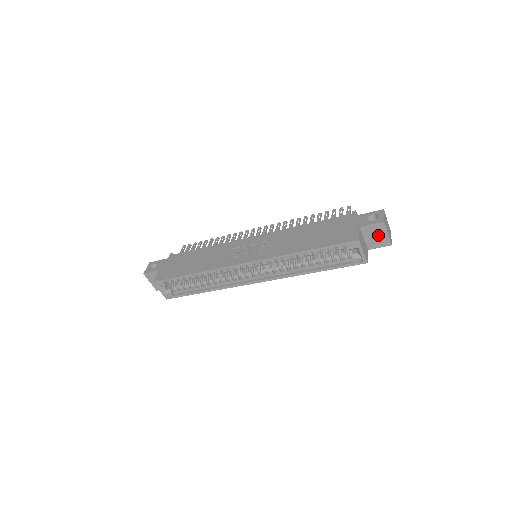
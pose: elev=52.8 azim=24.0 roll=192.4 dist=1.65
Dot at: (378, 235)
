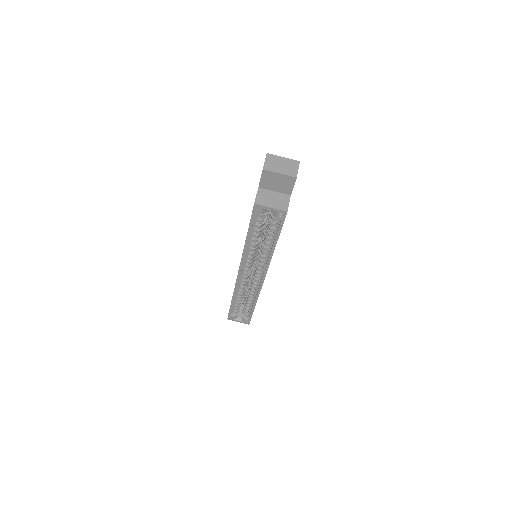
Dot at: (277, 180)
